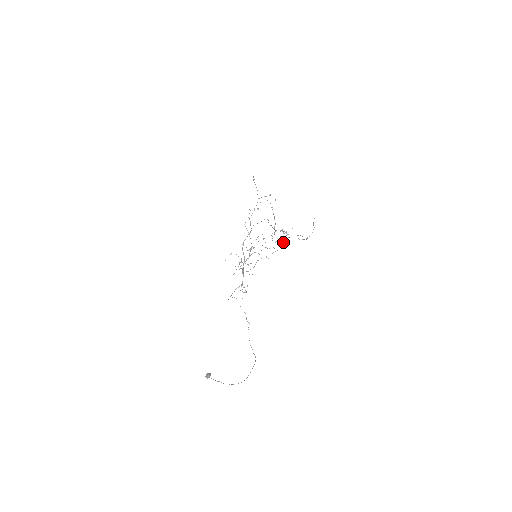
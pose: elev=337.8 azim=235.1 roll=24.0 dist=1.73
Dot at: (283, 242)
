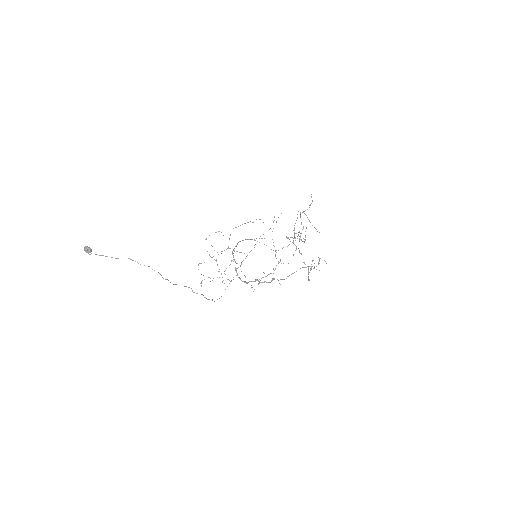
Dot at: (274, 220)
